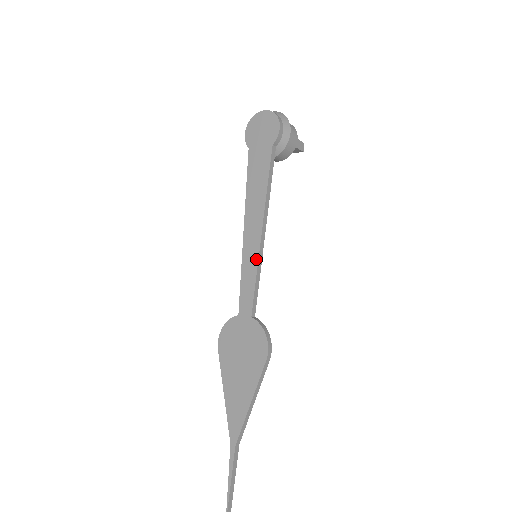
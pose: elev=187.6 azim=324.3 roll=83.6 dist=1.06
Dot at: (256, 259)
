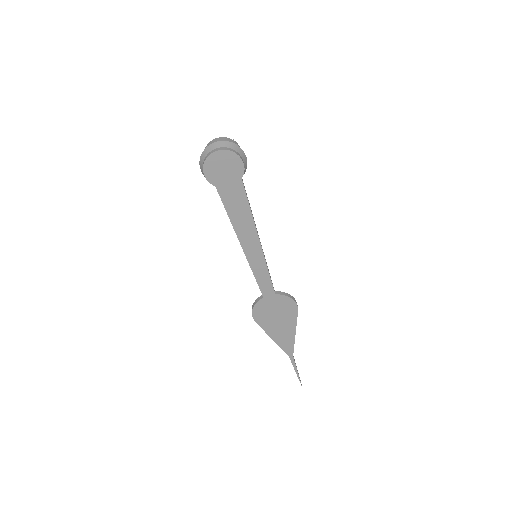
Dot at: (263, 261)
